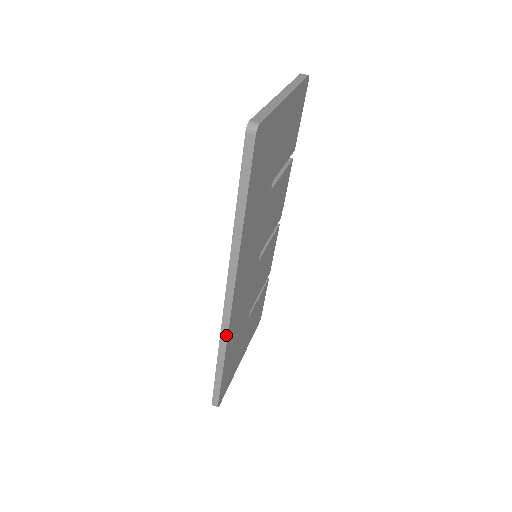
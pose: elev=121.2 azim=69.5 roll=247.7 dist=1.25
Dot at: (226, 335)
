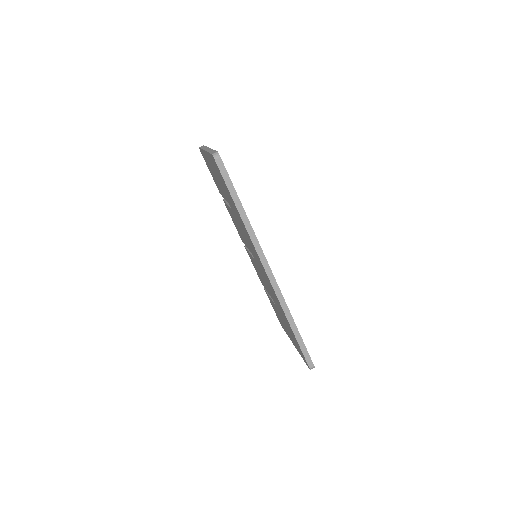
Dot at: (283, 299)
